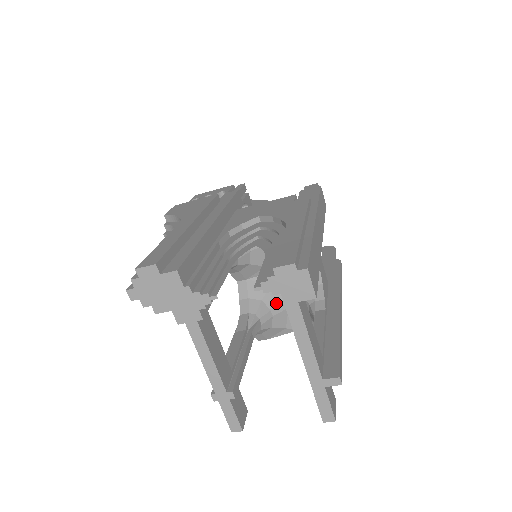
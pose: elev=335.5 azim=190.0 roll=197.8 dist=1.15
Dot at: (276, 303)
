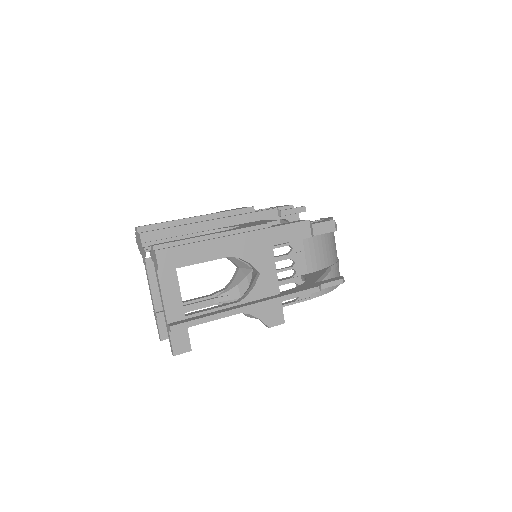
Dot at: (245, 291)
